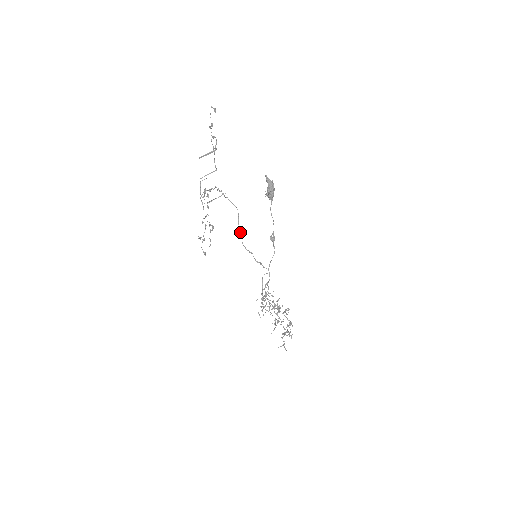
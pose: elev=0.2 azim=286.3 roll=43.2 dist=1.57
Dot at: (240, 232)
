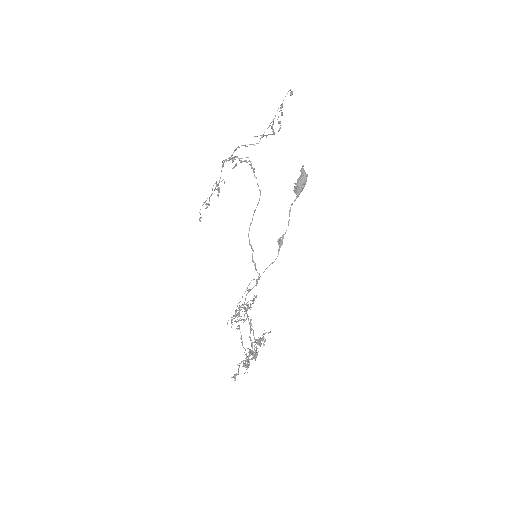
Dot at: occluded
